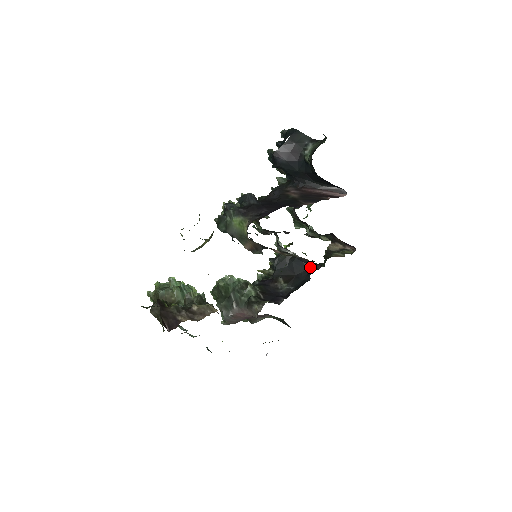
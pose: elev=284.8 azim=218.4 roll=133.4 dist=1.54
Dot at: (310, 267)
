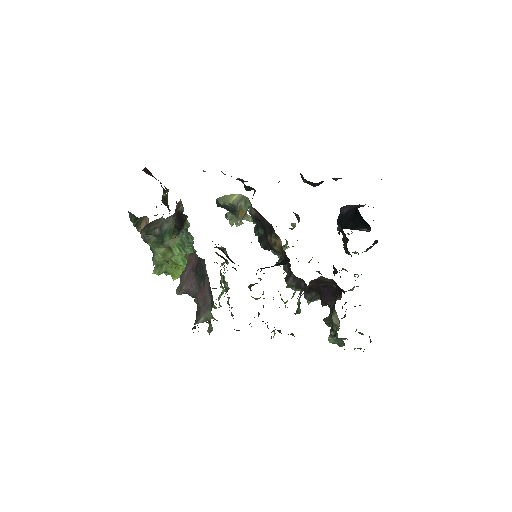
Dot at: occluded
